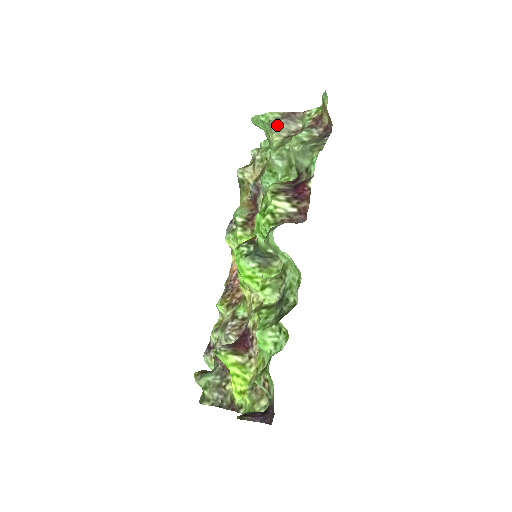
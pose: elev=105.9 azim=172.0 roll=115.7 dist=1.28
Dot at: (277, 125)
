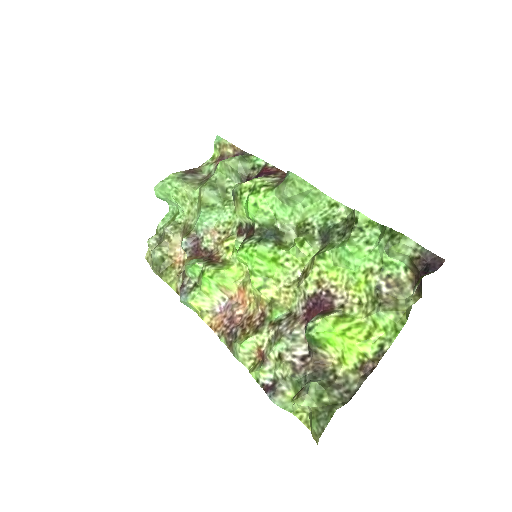
Dot at: (186, 178)
